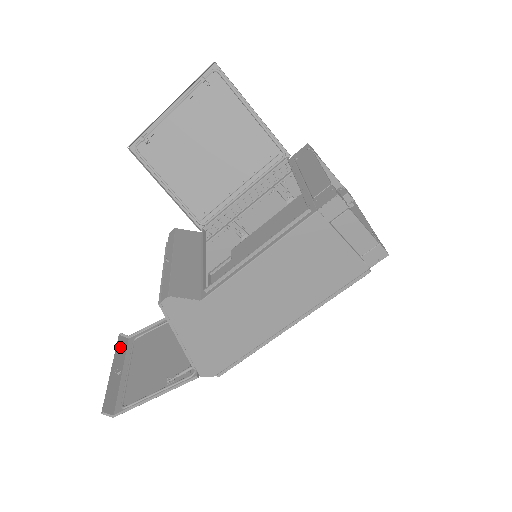
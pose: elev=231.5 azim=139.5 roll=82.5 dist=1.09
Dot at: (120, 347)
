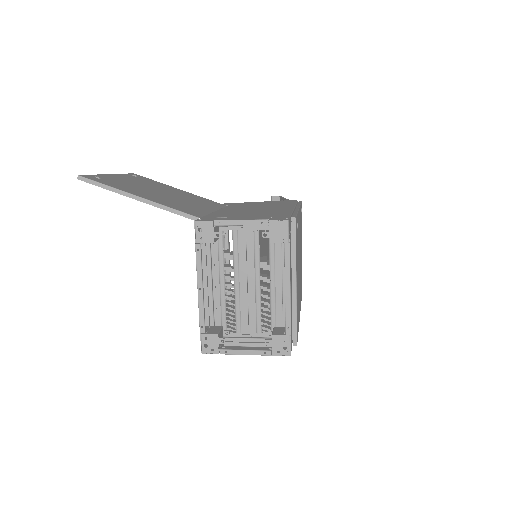
Dot at: occluded
